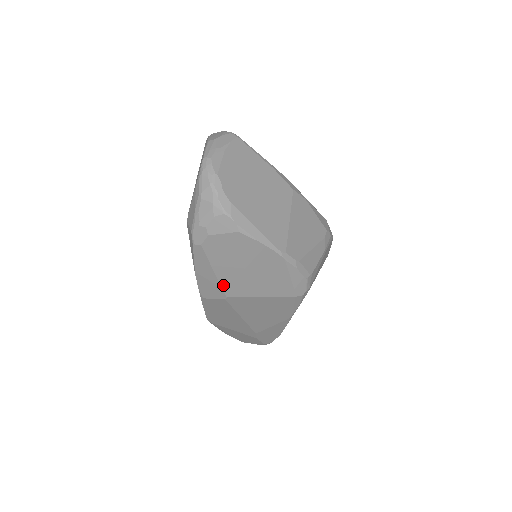
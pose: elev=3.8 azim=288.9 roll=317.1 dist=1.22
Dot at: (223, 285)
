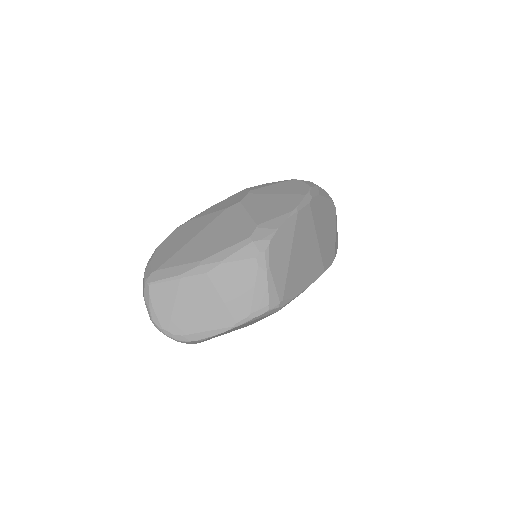
Dot at: occluded
